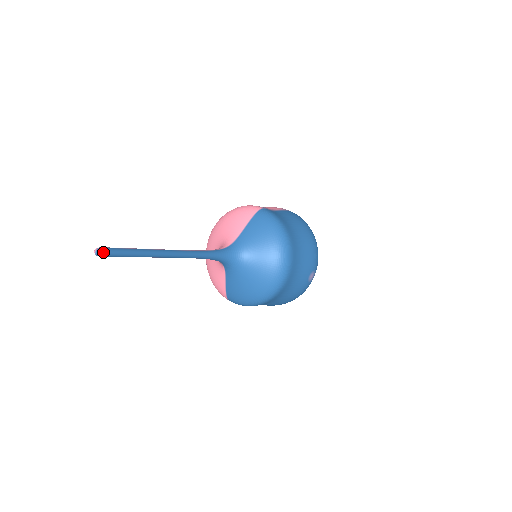
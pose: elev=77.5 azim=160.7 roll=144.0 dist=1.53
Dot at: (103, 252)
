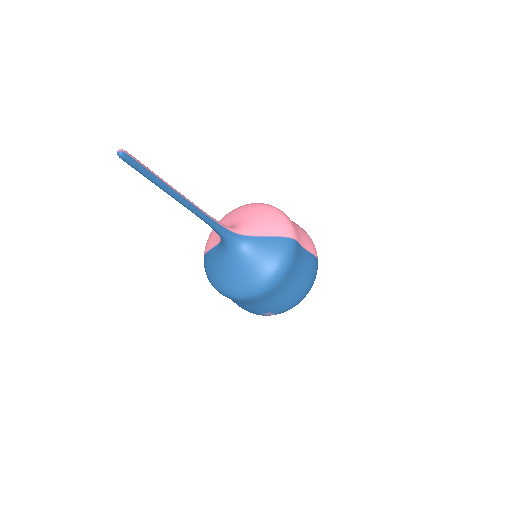
Dot at: (124, 157)
